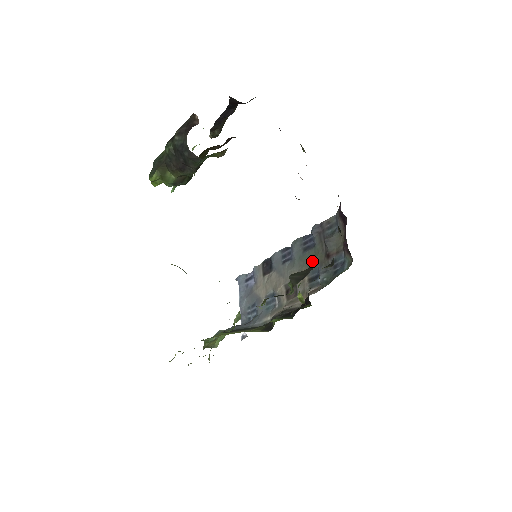
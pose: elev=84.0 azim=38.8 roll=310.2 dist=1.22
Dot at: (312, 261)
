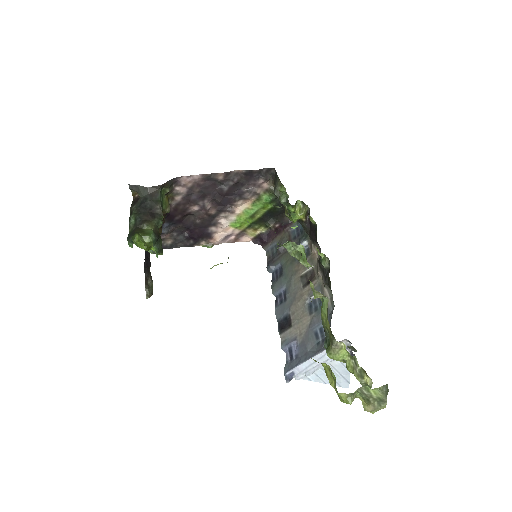
Dot at: (290, 261)
